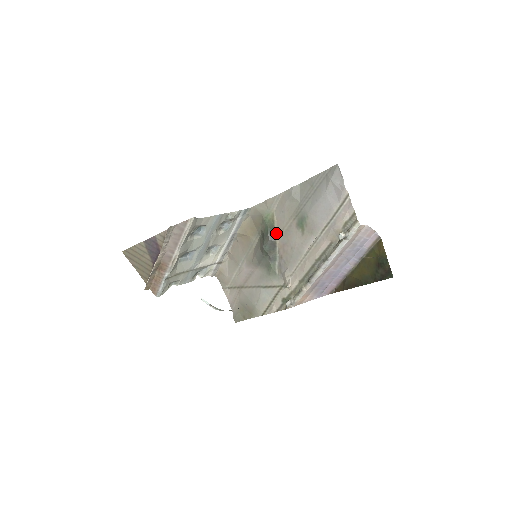
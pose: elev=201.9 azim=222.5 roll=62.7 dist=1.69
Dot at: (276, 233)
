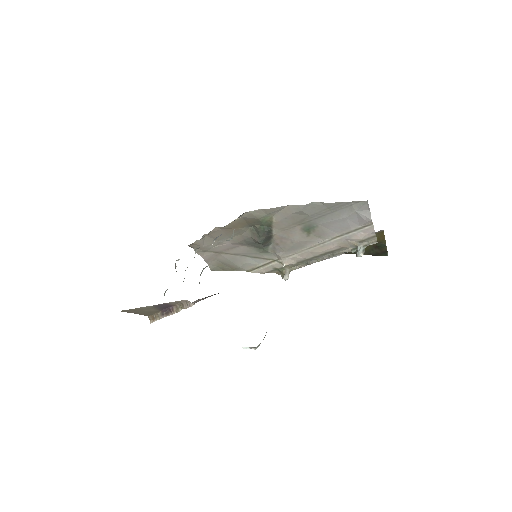
Dot at: (273, 229)
